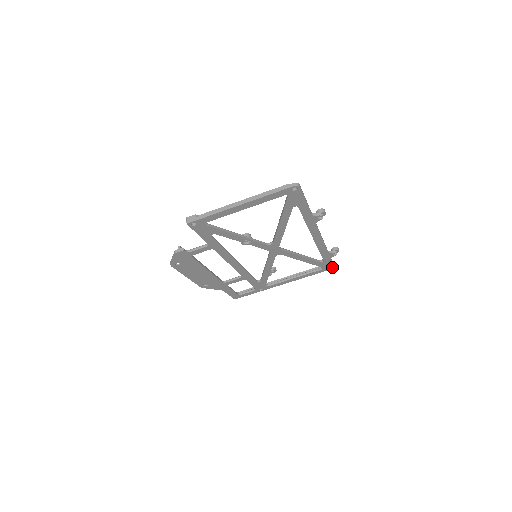
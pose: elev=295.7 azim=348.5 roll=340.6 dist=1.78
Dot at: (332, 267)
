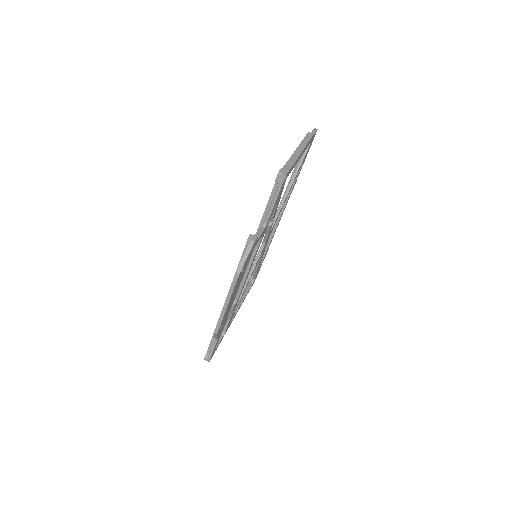
Dot at: (255, 279)
